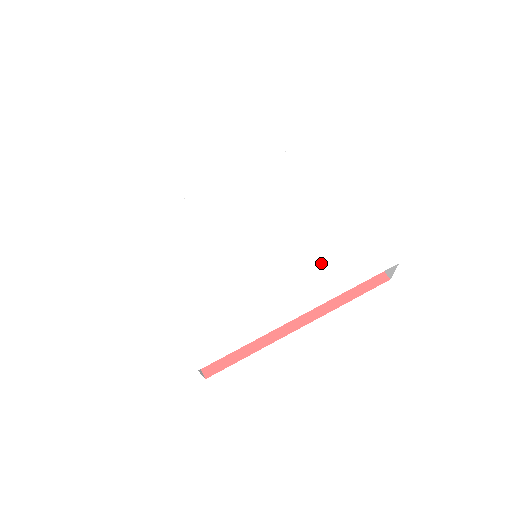
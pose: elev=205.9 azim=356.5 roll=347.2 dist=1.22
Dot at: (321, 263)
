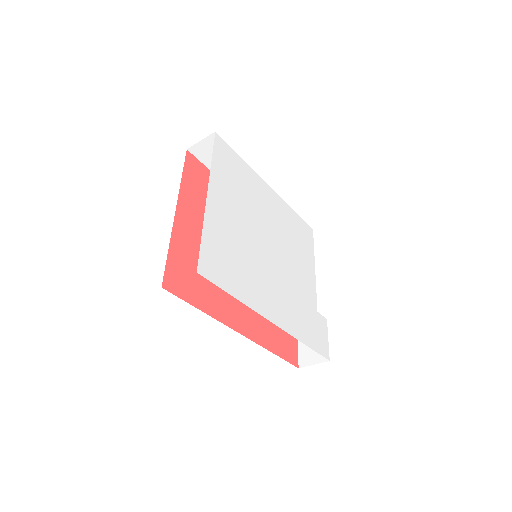
Dot at: (297, 308)
